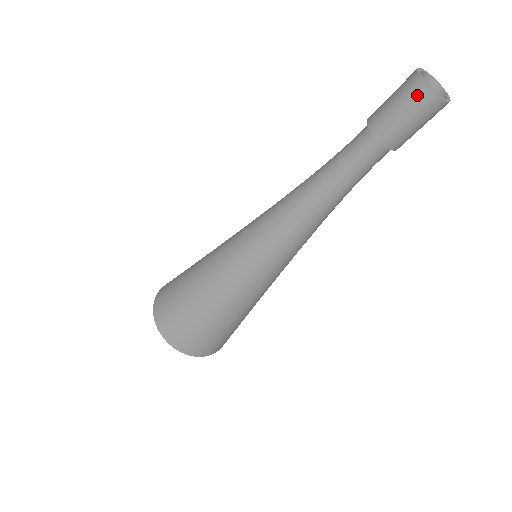
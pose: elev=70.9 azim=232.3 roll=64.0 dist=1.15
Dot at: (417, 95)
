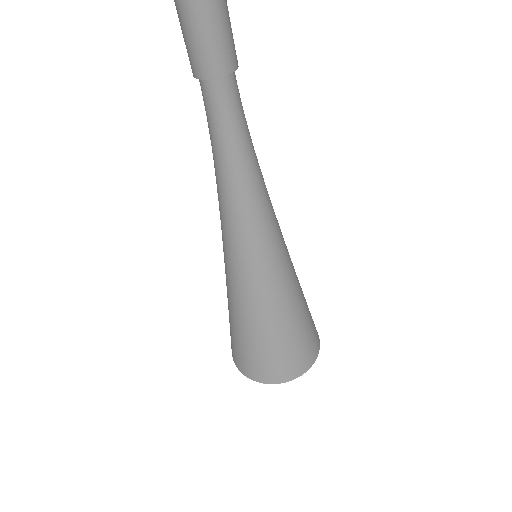
Dot at: (191, 14)
